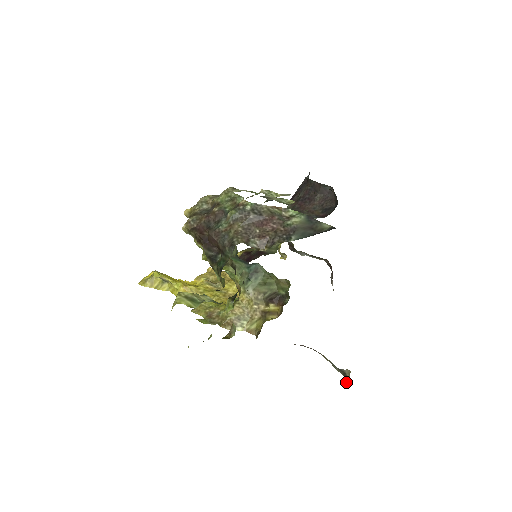
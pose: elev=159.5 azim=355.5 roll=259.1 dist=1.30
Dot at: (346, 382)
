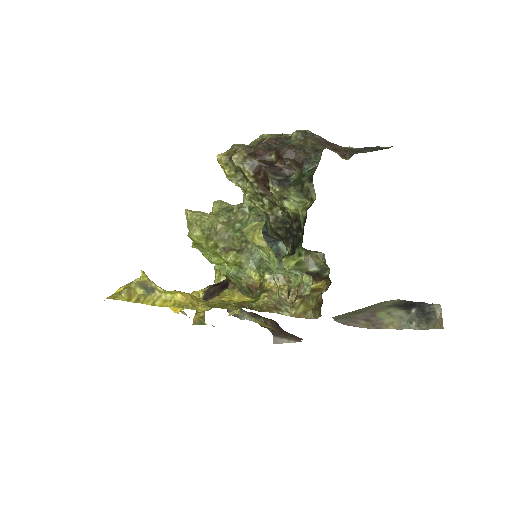
Dot at: (436, 327)
